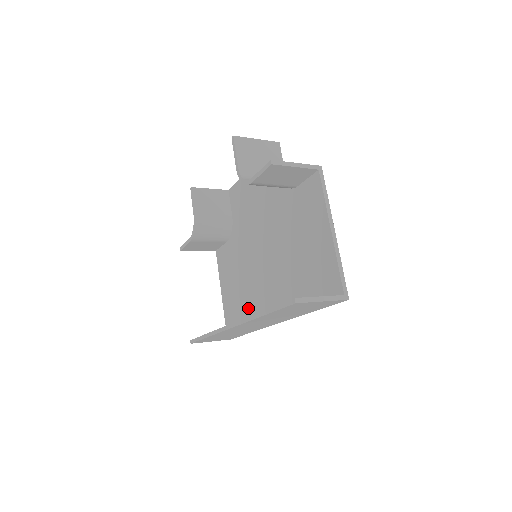
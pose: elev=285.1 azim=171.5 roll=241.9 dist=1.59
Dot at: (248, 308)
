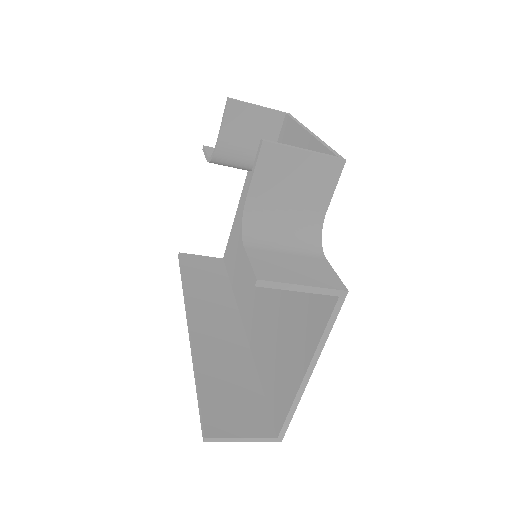
Dot at: (239, 273)
